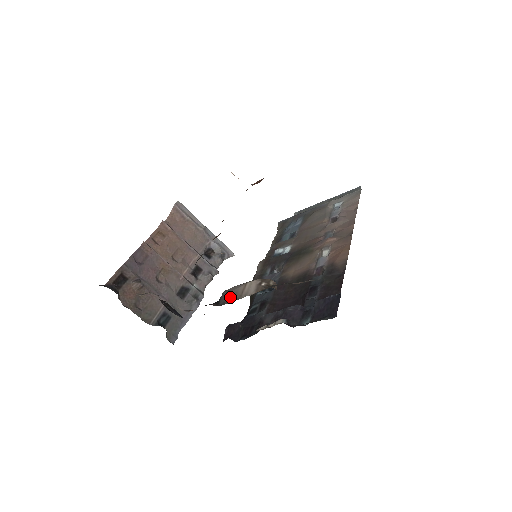
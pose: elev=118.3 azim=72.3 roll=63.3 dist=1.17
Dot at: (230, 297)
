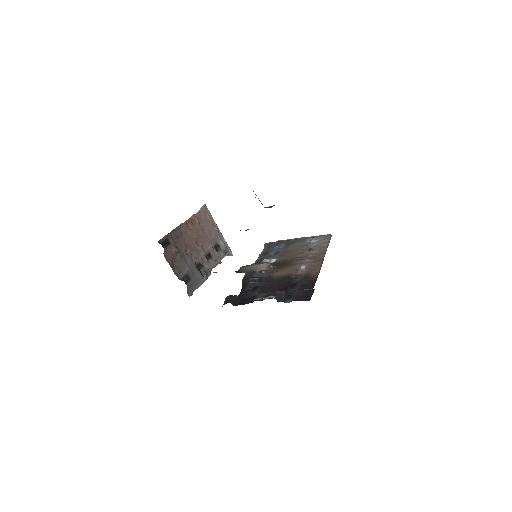
Dot at: (248, 269)
